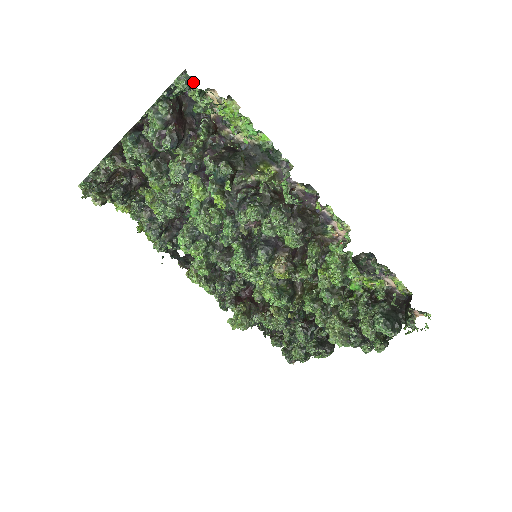
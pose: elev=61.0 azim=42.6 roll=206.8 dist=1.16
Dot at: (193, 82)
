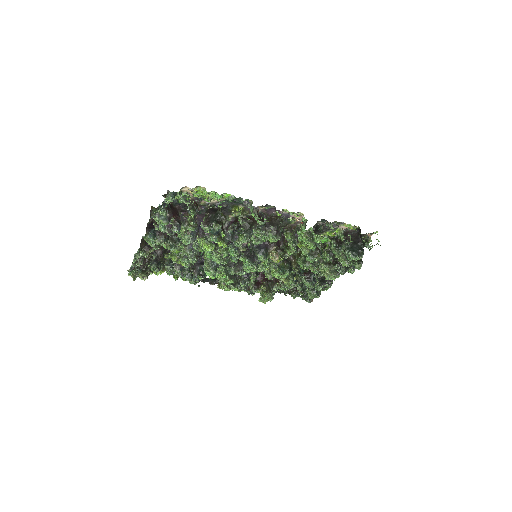
Dot at: (175, 194)
